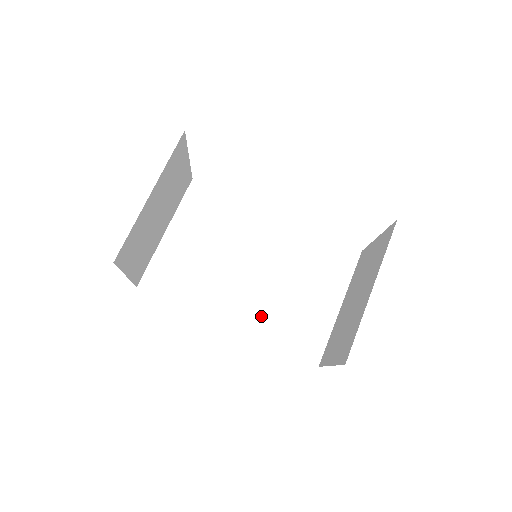
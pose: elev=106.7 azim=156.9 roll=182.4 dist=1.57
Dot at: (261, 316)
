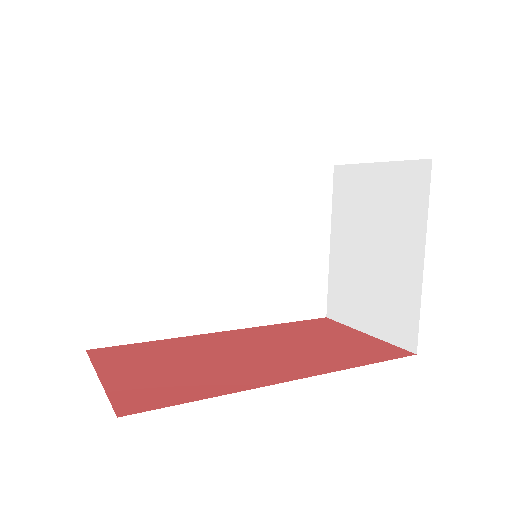
Dot at: (255, 299)
